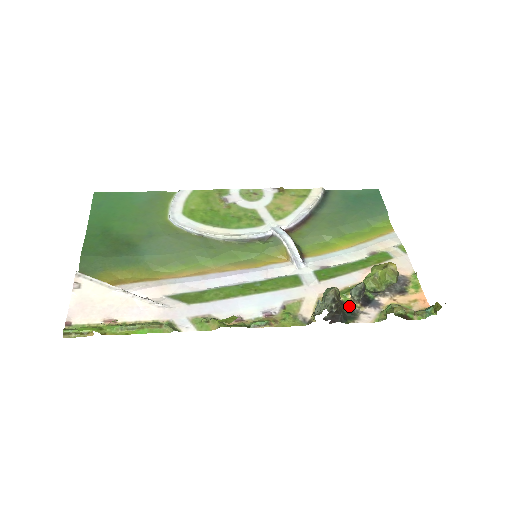
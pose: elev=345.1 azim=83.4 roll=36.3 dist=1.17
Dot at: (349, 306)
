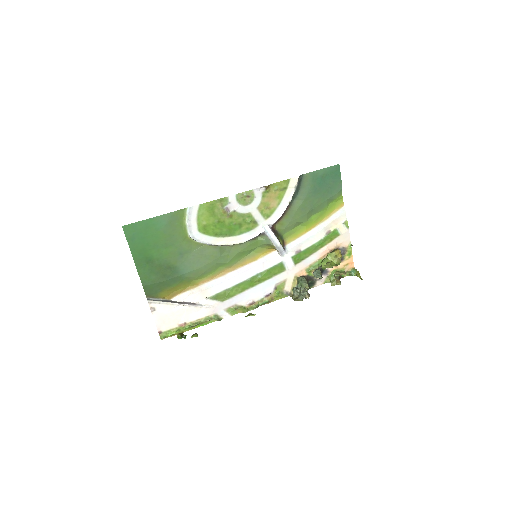
Dot at: (311, 278)
